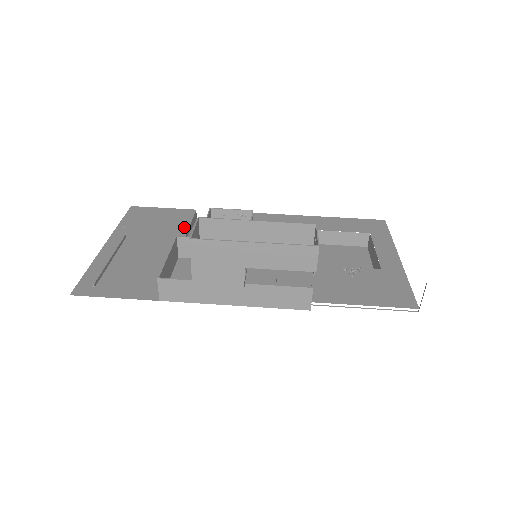
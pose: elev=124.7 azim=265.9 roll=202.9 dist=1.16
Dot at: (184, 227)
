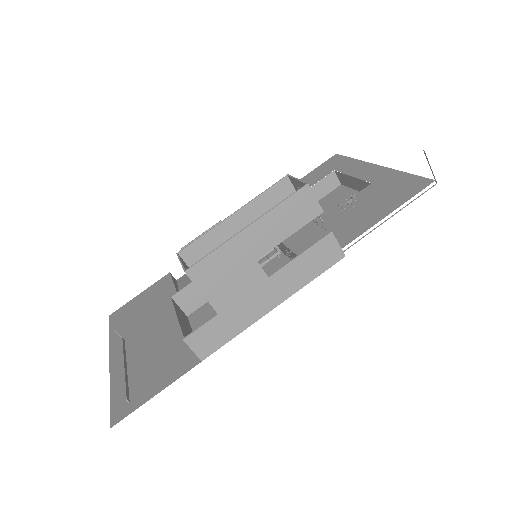
Dot at: (171, 292)
